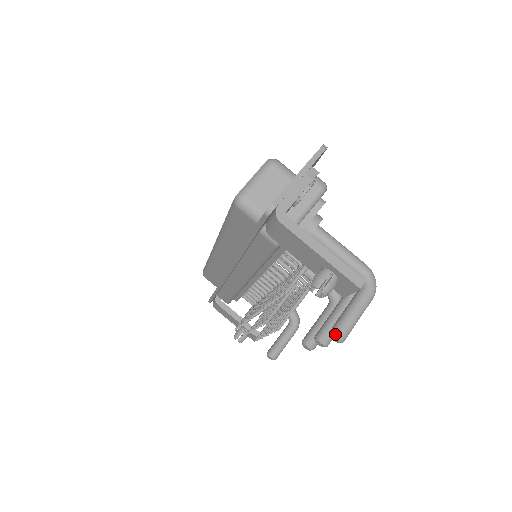
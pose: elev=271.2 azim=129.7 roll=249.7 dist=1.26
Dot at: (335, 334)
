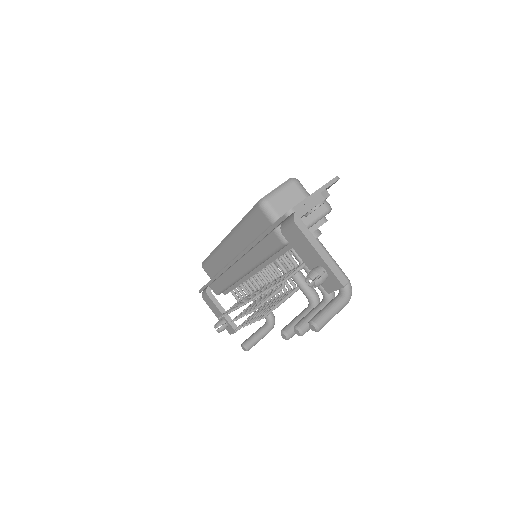
Dot at: (314, 323)
